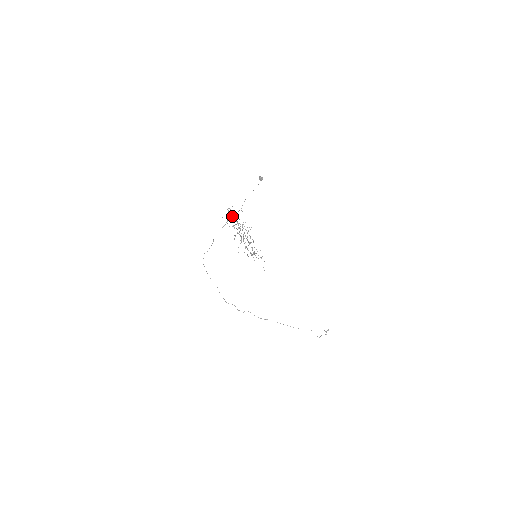
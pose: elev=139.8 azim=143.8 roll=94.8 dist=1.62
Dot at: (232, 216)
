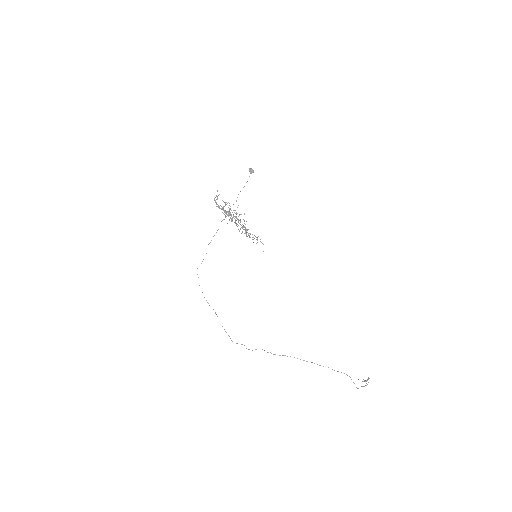
Dot at: occluded
